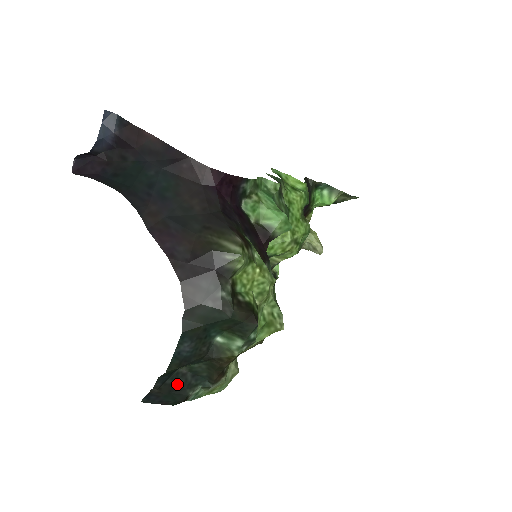
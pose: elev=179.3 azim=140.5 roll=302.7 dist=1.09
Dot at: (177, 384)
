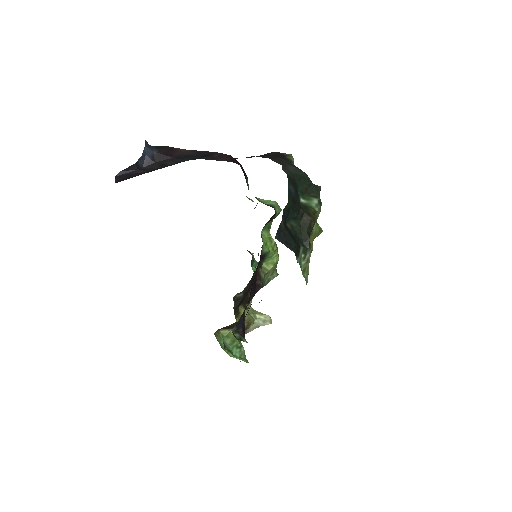
Dot at: (290, 233)
